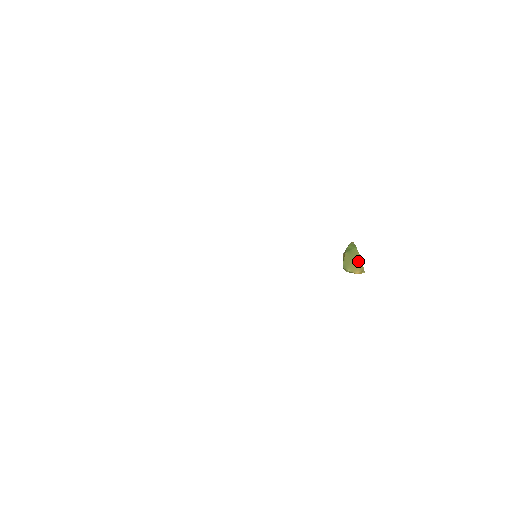
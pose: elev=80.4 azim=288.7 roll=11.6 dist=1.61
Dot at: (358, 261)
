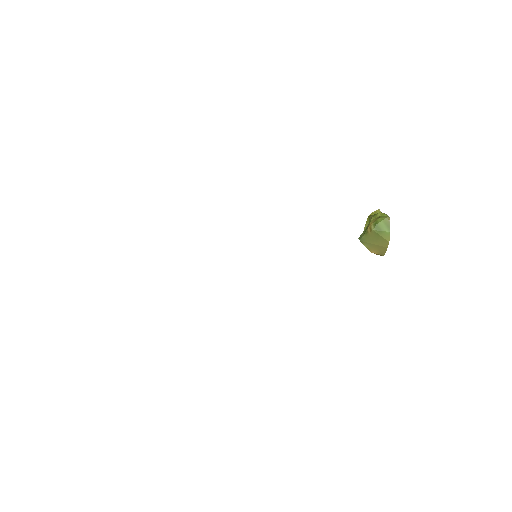
Dot at: (383, 246)
